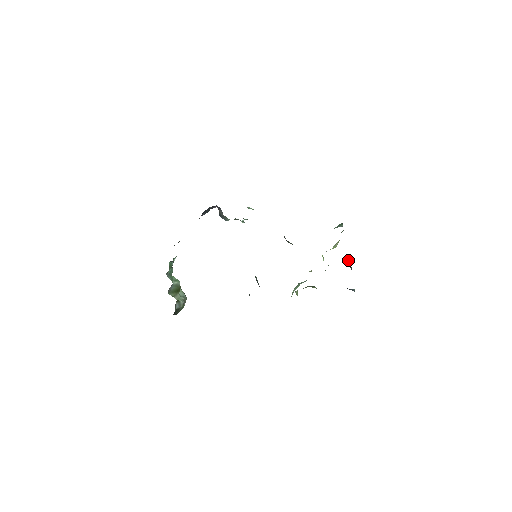
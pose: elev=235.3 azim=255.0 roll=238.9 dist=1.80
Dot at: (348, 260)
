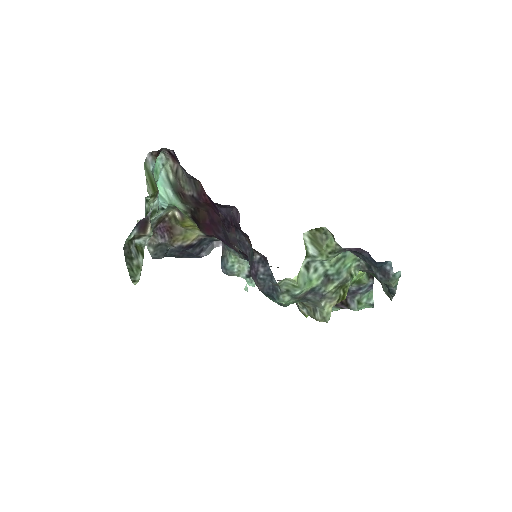
Dot at: occluded
